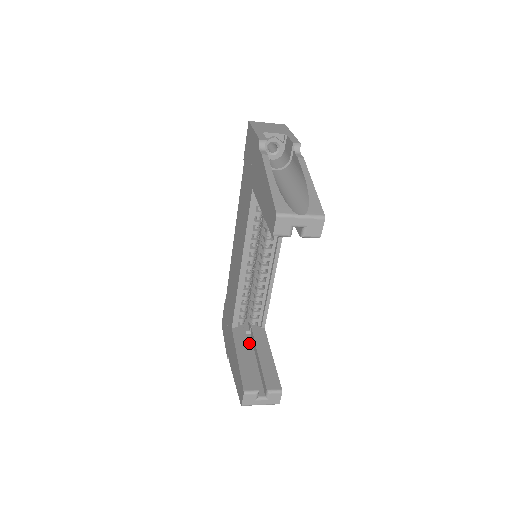
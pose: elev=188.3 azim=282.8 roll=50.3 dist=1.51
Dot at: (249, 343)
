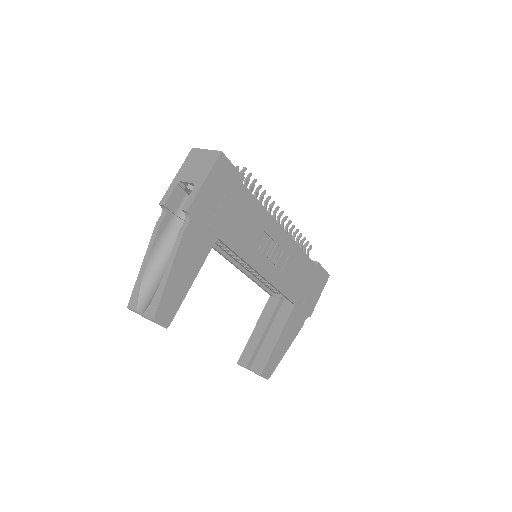
Dot at: occluded
